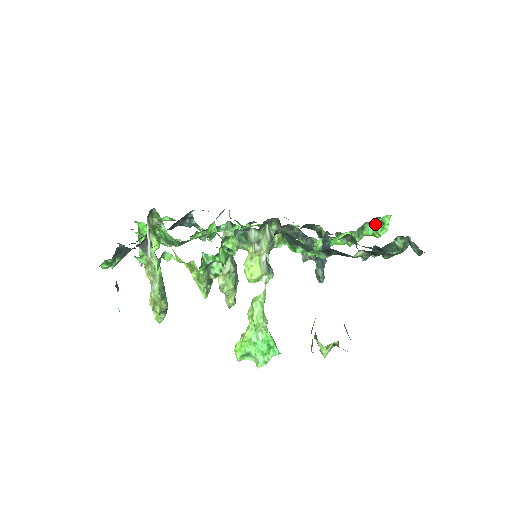
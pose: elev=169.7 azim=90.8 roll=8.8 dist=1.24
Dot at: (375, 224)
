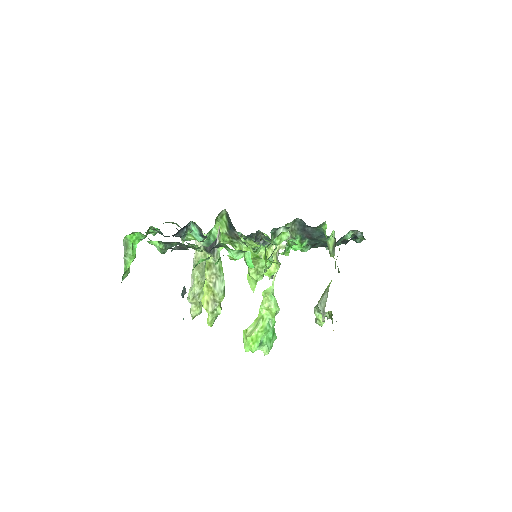
Dot at: occluded
